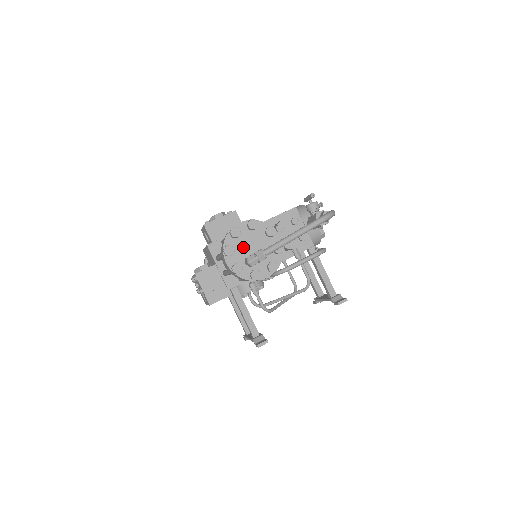
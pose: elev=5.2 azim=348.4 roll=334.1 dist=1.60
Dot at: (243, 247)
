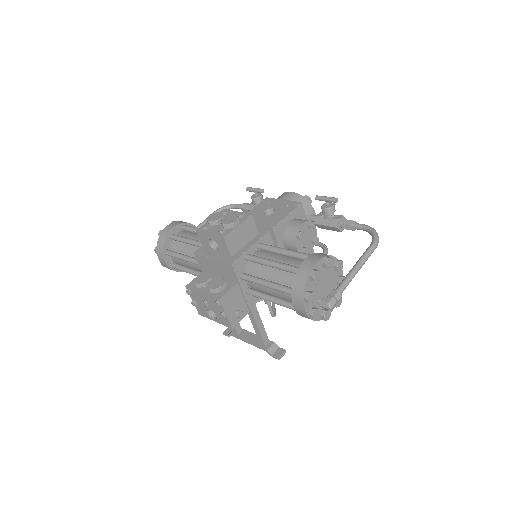
Dot at: (317, 288)
